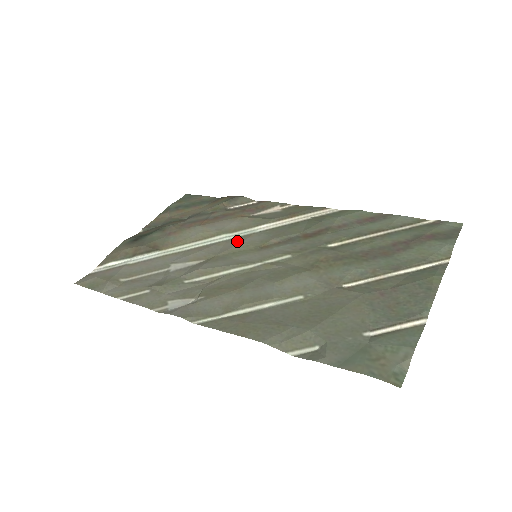
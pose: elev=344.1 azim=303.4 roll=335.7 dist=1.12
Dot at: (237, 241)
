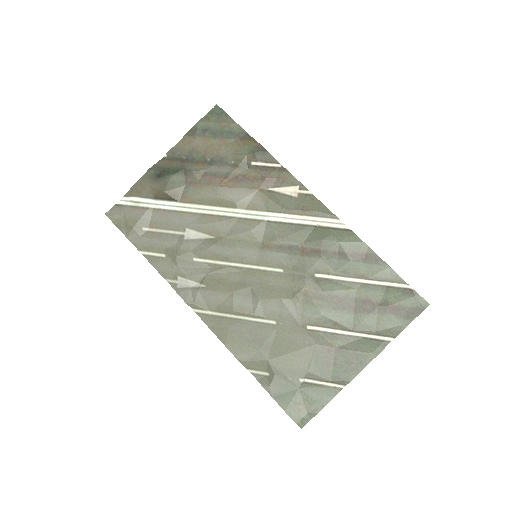
Dot at: (246, 226)
